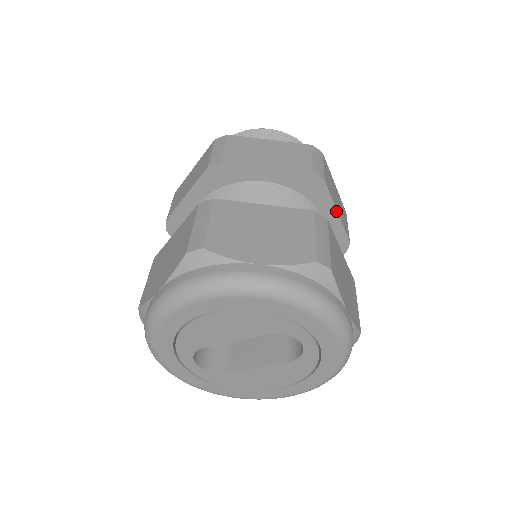
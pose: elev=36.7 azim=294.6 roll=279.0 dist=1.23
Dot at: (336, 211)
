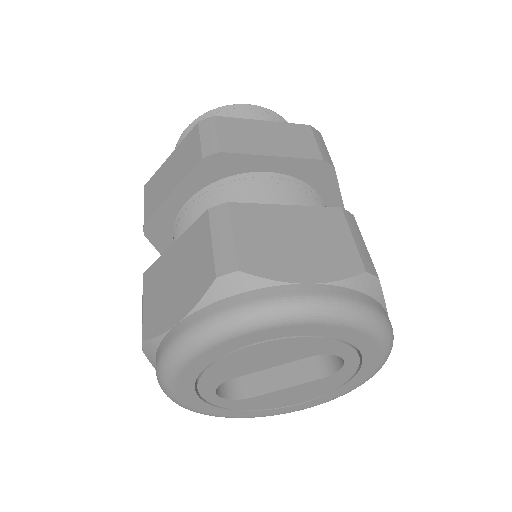
Dot at: (341, 199)
